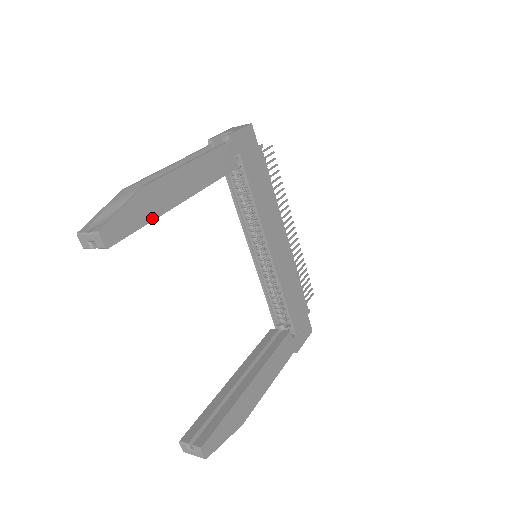
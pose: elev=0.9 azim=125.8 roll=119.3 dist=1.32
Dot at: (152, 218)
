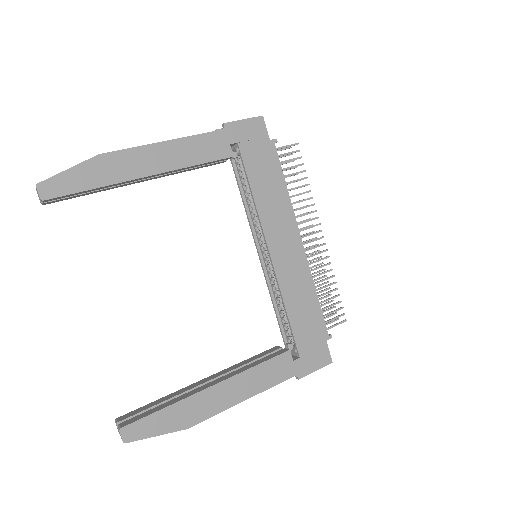
Dot at: (102, 184)
